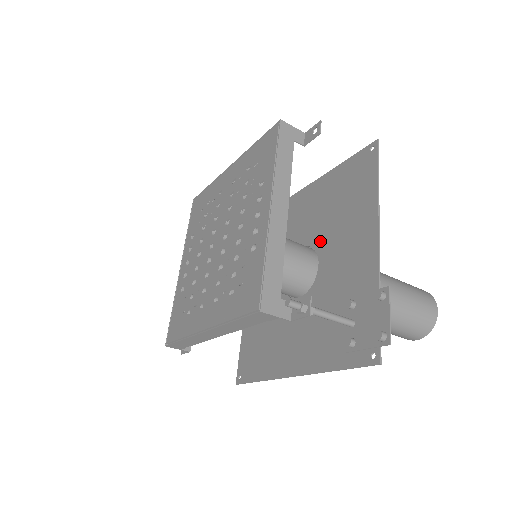
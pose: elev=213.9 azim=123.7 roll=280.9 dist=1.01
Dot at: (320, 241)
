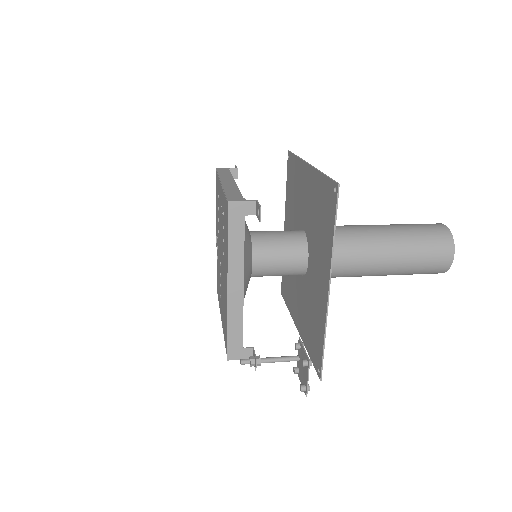
Dot at: (310, 241)
